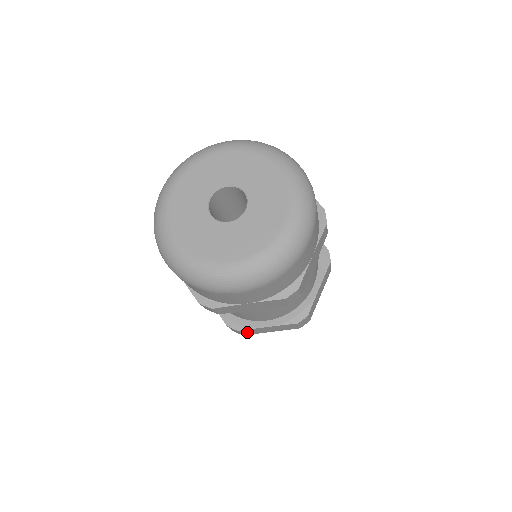
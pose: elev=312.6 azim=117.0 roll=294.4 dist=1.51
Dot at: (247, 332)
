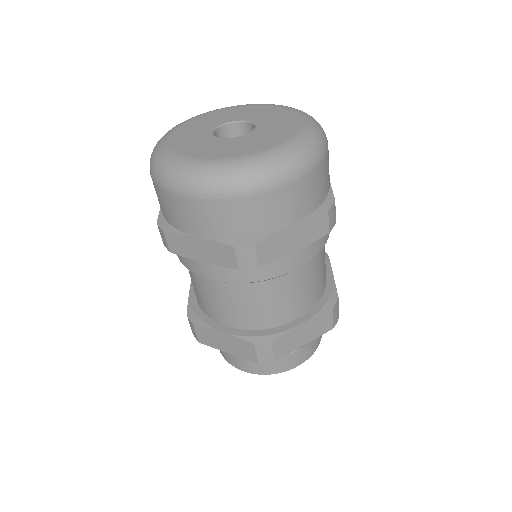
Dot at: (202, 334)
